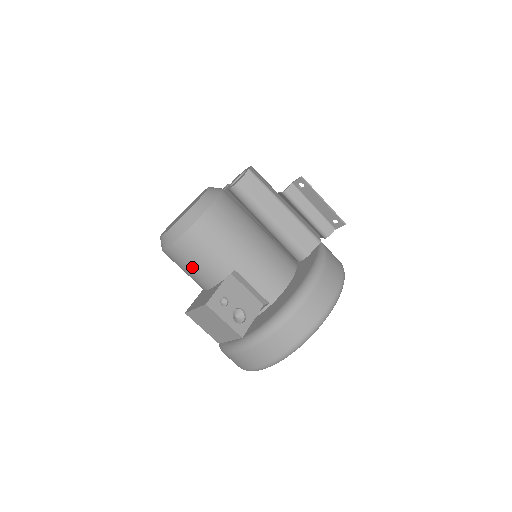
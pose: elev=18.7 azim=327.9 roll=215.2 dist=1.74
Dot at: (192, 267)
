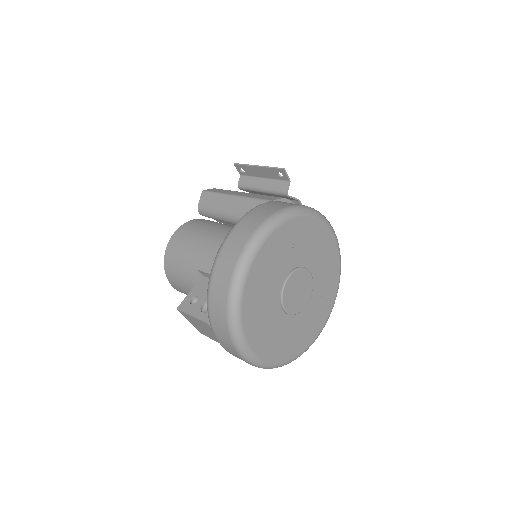
Dot at: (185, 289)
